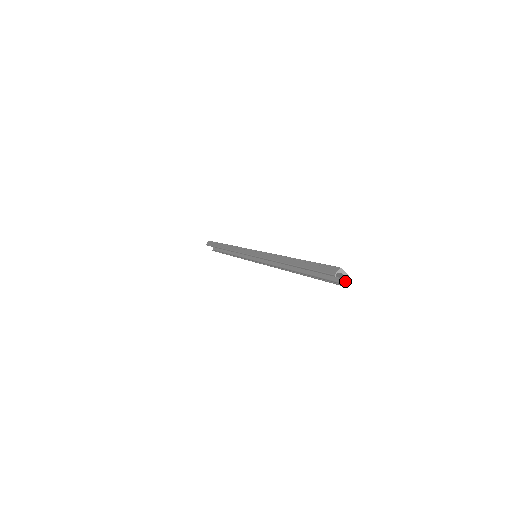
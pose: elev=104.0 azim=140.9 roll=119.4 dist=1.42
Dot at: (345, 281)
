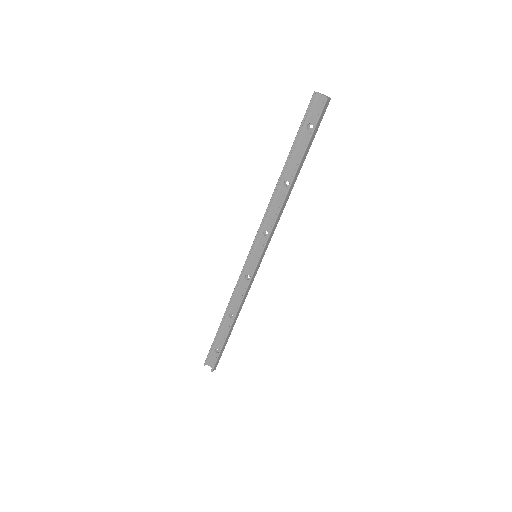
Dot at: (326, 100)
